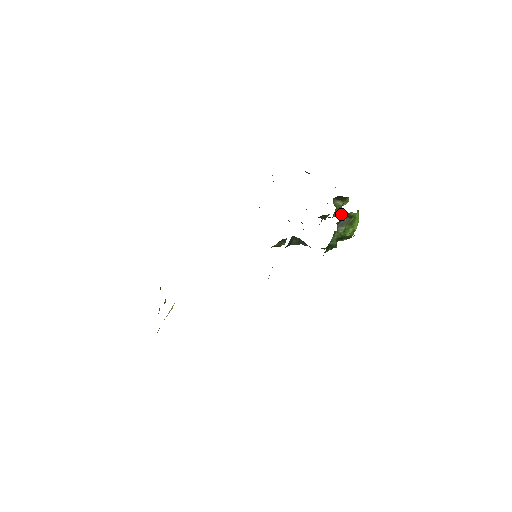
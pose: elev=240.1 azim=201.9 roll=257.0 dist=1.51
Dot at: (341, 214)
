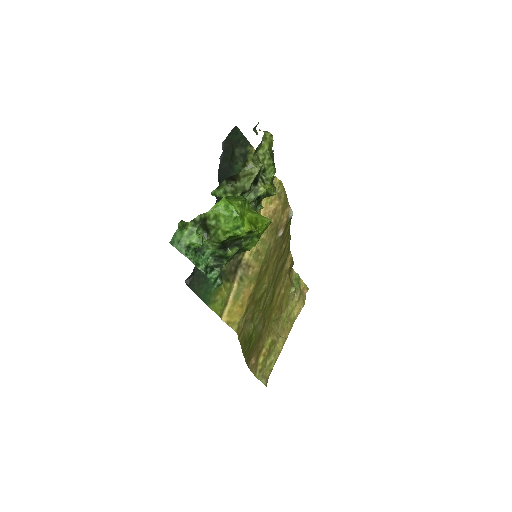
Dot at: (184, 226)
